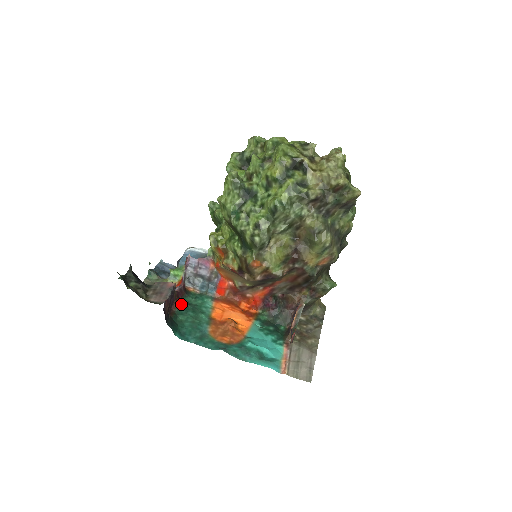
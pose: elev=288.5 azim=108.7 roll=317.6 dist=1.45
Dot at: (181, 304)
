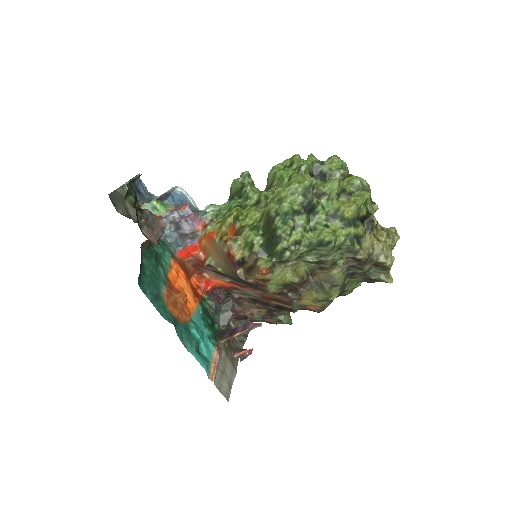
Dot at: (149, 245)
